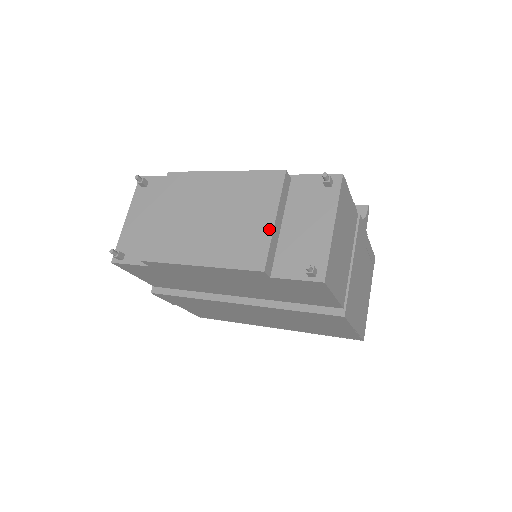
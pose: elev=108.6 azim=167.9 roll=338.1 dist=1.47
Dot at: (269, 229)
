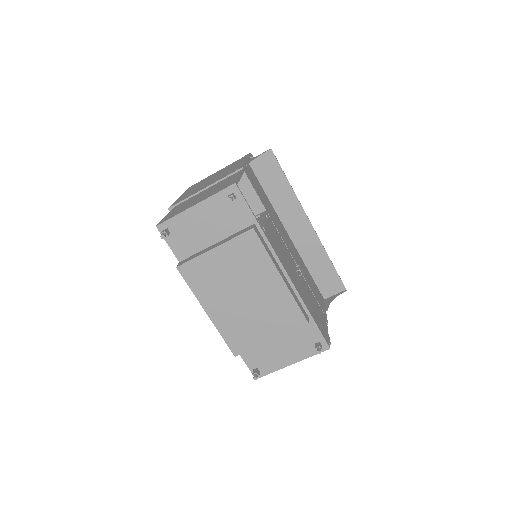
Dot at: (262, 342)
